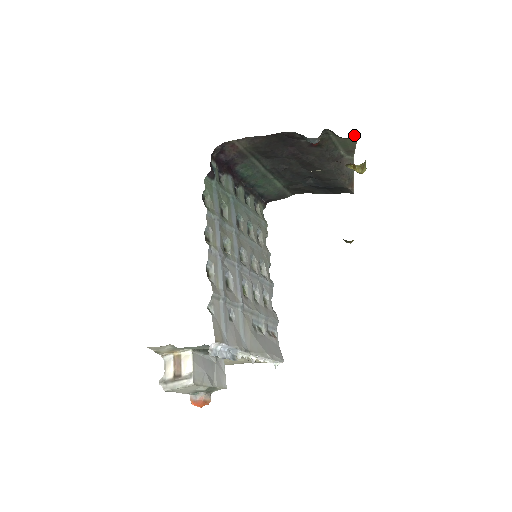
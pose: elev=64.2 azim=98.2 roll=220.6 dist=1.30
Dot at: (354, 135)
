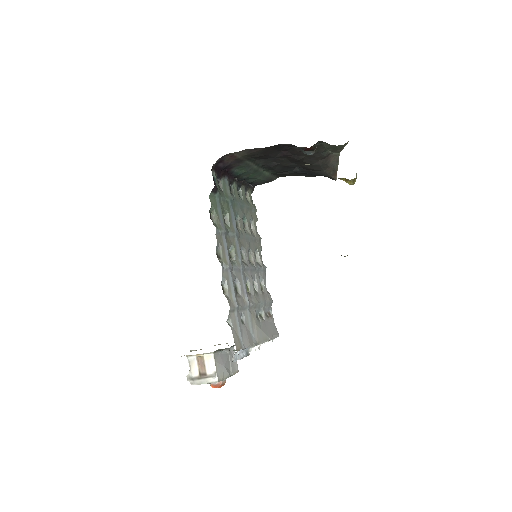
Dot at: (345, 143)
